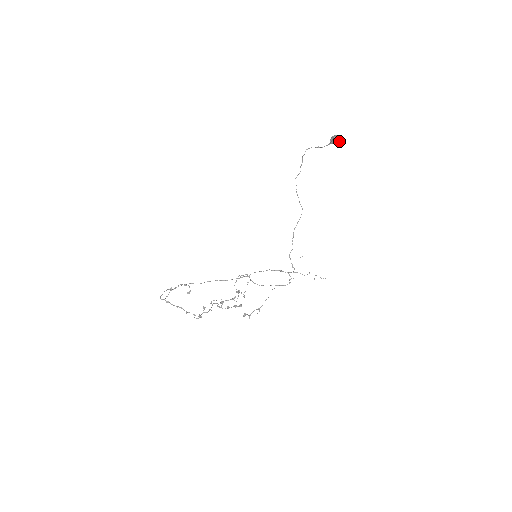
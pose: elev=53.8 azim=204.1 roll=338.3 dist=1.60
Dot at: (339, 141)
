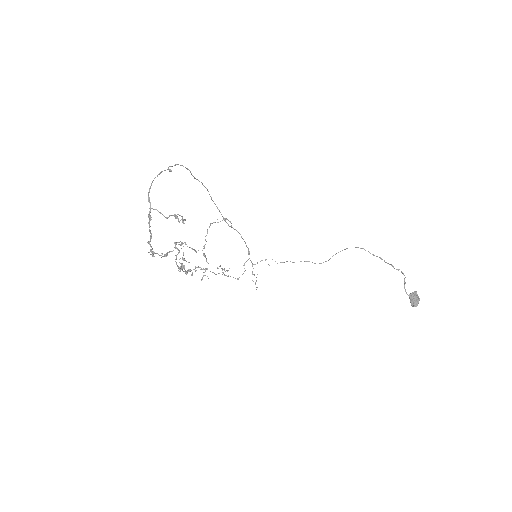
Dot at: occluded
